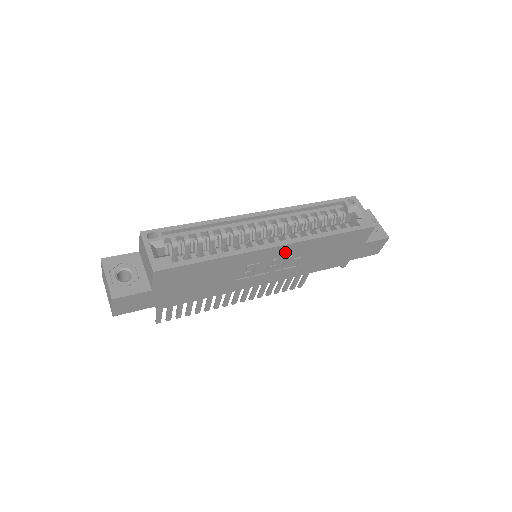
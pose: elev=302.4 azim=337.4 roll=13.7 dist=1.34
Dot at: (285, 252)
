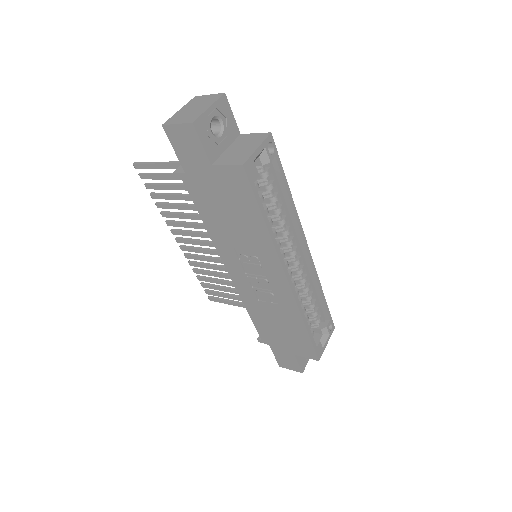
Dot at: (279, 289)
